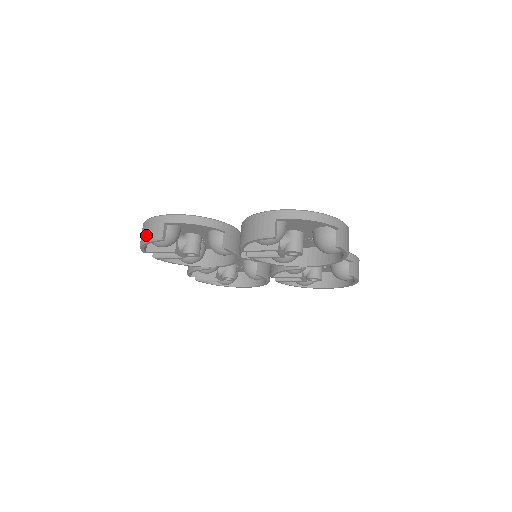
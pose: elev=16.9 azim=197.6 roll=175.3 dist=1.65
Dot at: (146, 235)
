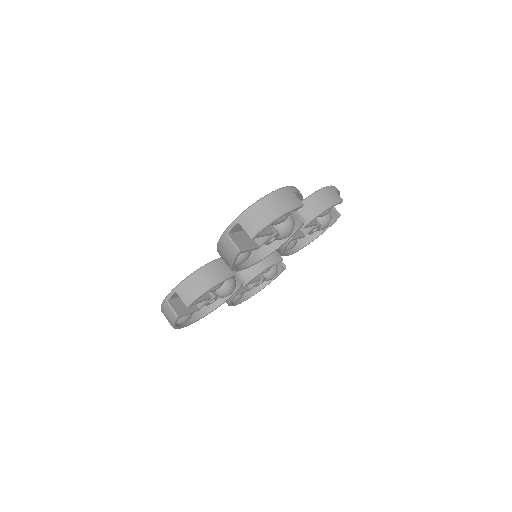
Dot at: (284, 205)
